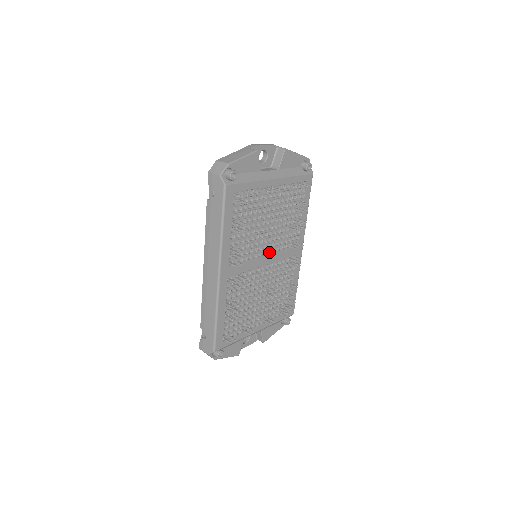
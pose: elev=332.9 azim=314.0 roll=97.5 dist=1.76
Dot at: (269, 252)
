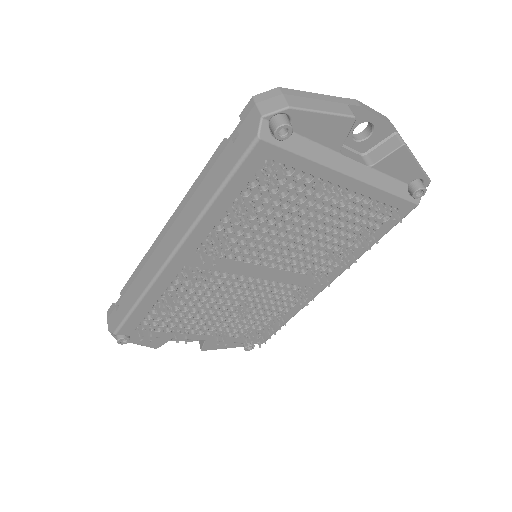
Dot at: (275, 265)
